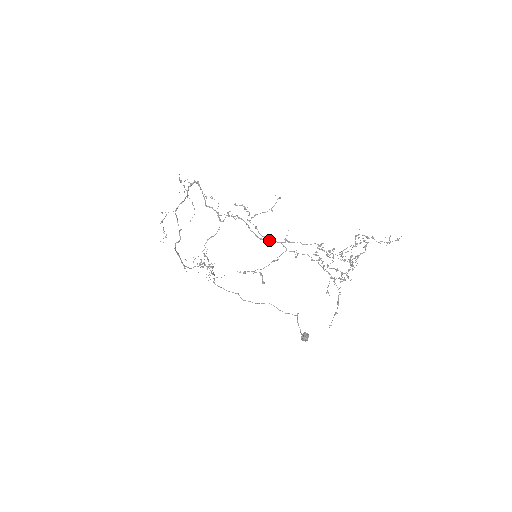
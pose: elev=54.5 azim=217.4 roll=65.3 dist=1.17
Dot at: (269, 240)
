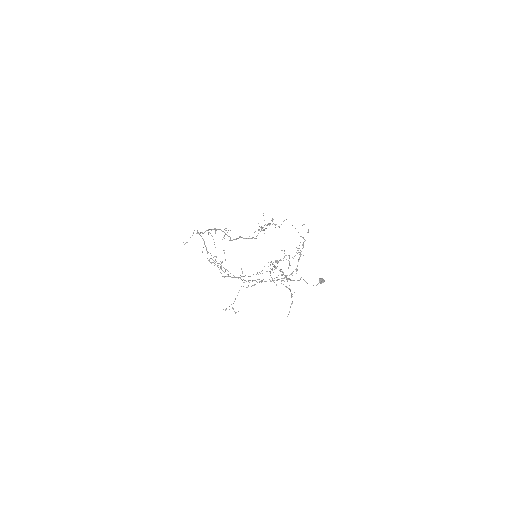
Dot at: occluded
